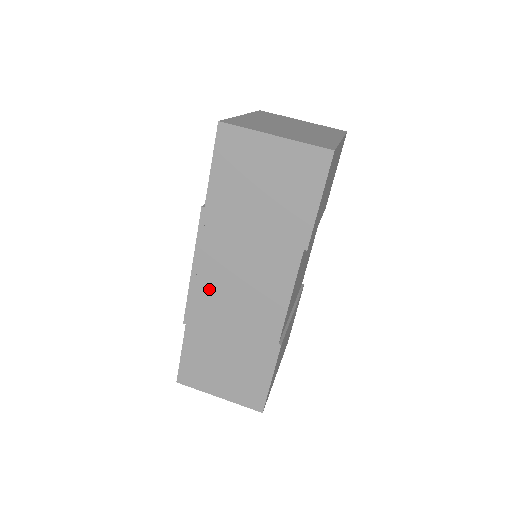
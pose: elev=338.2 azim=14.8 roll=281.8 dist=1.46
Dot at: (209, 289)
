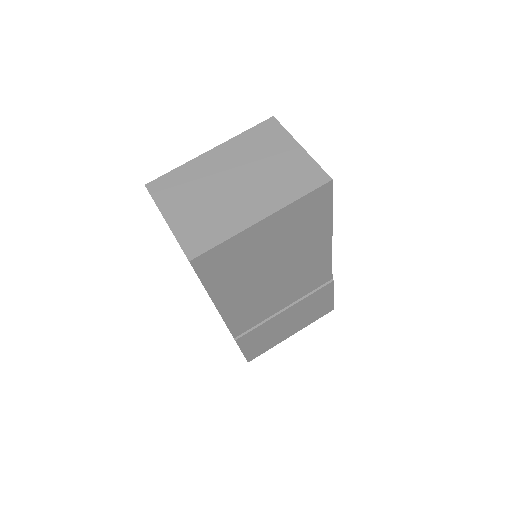
Dot at: occluded
